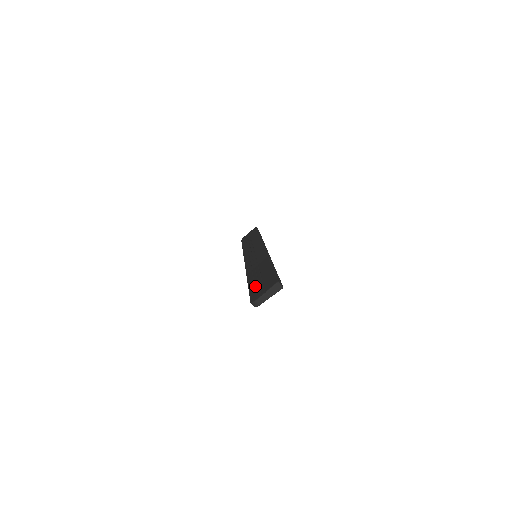
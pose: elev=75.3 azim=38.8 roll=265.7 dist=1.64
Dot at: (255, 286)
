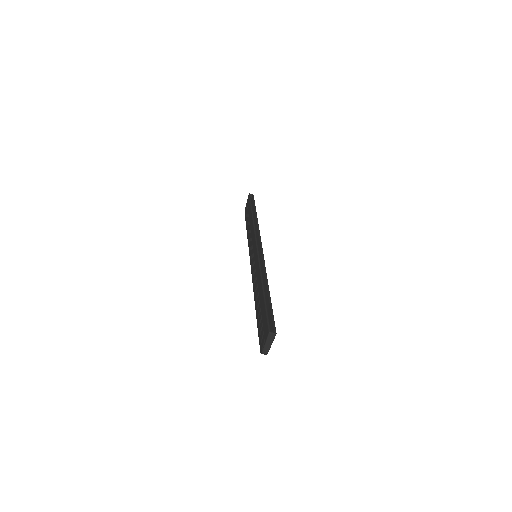
Dot at: (259, 324)
